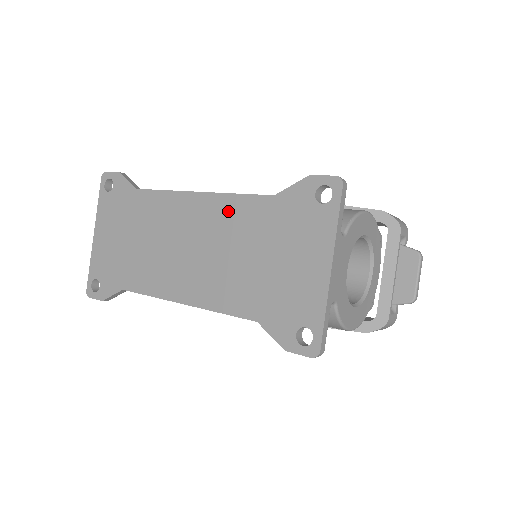
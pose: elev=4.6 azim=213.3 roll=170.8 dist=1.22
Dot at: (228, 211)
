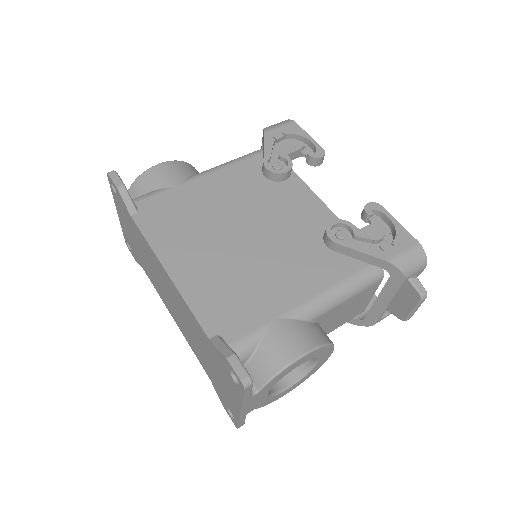
Dot at: (186, 310)
